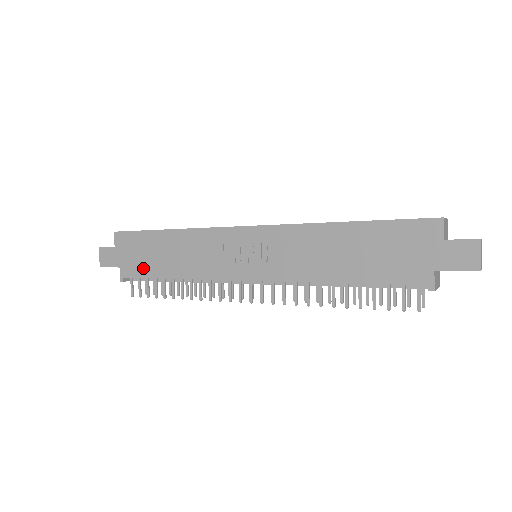
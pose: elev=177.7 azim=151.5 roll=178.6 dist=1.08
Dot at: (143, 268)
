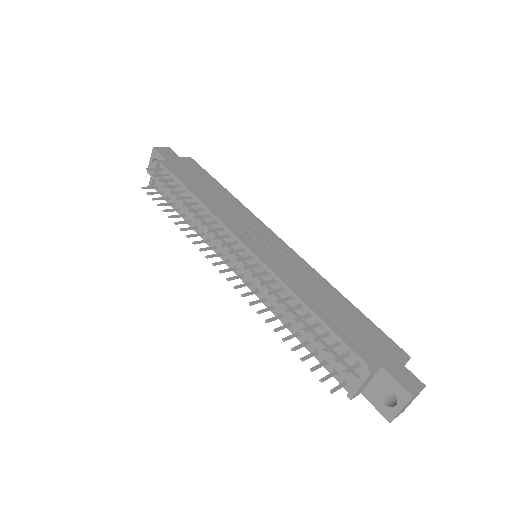
Dot at: (183, 175)
